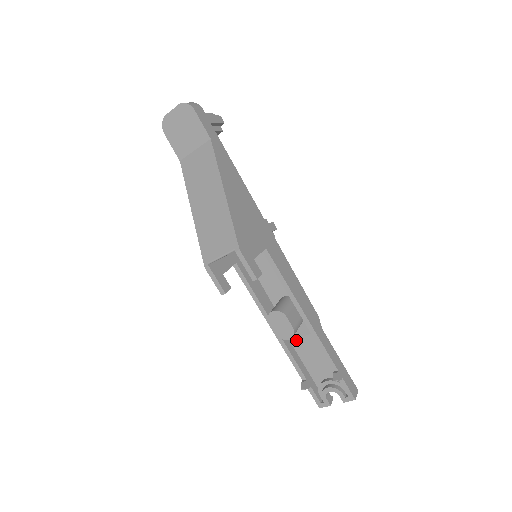
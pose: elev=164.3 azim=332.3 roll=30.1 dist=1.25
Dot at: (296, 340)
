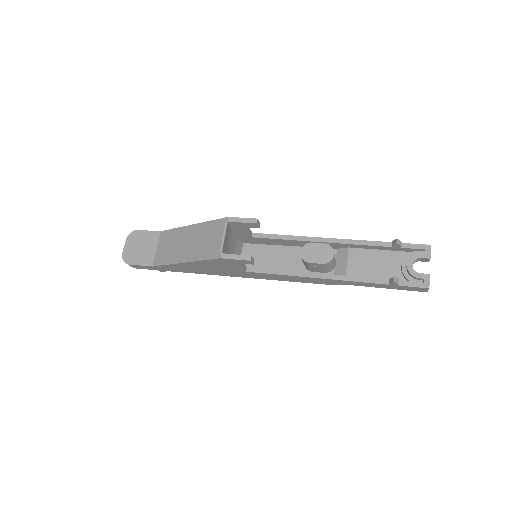
Dot at: (347, 271)
